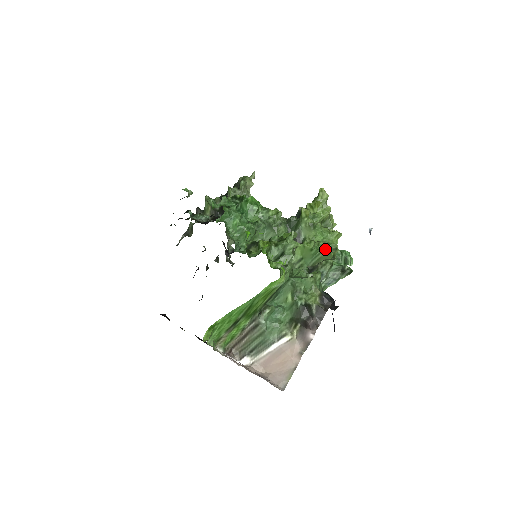
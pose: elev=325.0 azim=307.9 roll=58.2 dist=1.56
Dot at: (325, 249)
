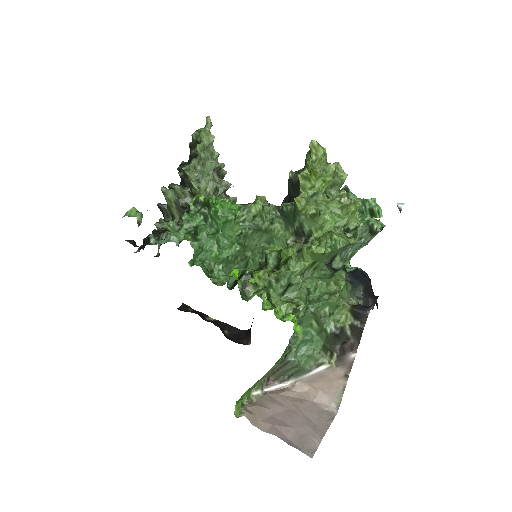
Dot at: (342, 246)
